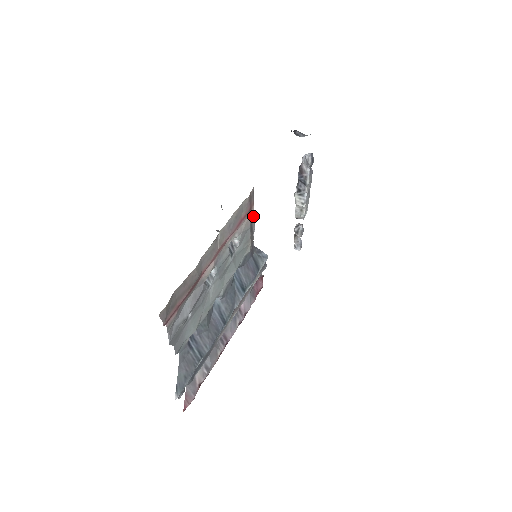
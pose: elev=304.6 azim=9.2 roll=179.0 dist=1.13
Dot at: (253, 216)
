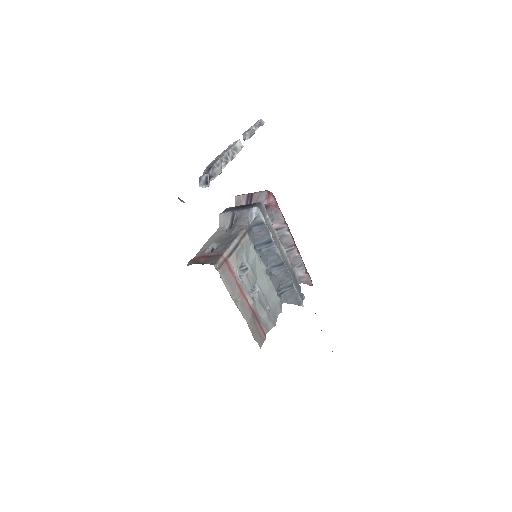
Dot at: (229, 248)
